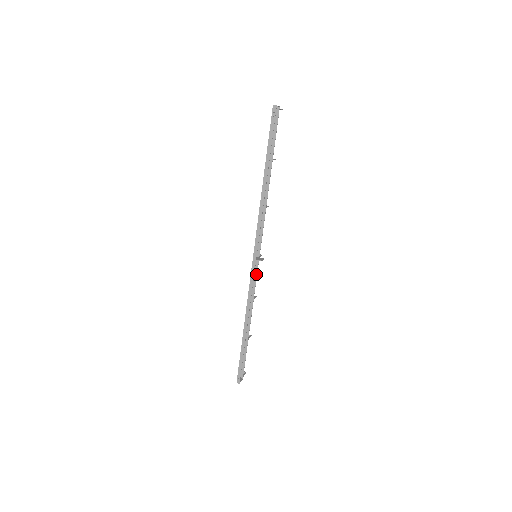
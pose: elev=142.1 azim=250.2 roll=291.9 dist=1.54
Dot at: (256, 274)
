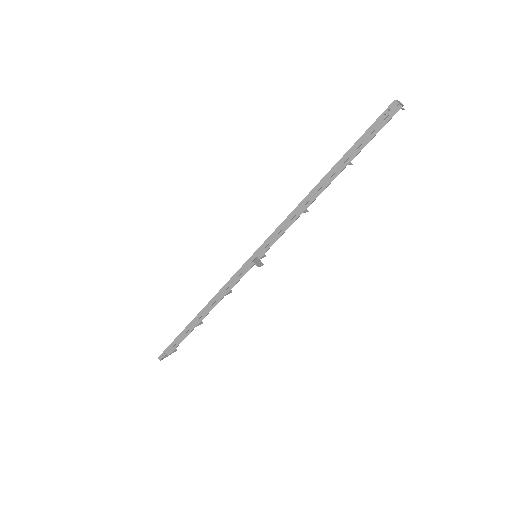
Dot at: (245, 273)
